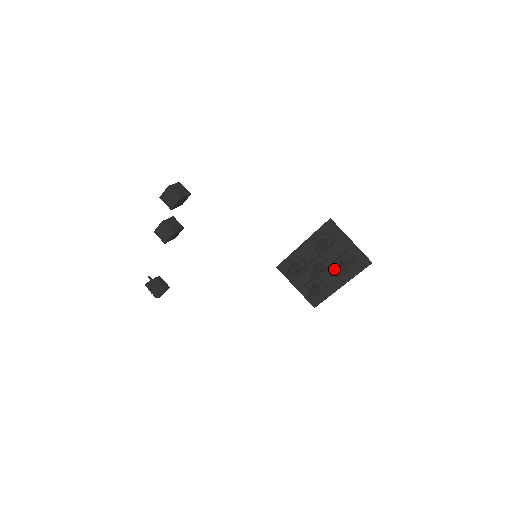
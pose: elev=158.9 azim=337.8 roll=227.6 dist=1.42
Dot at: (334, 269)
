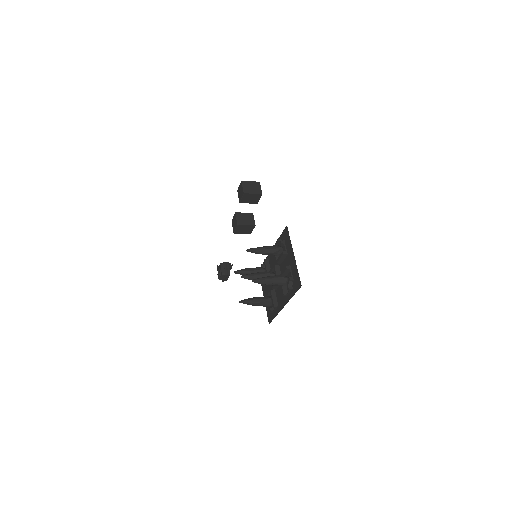
Dot at: occluded
